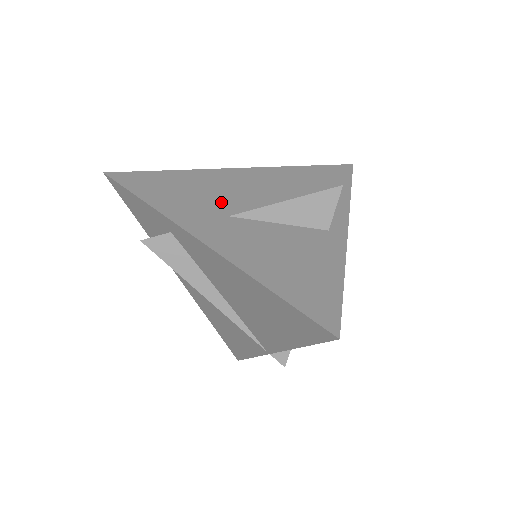
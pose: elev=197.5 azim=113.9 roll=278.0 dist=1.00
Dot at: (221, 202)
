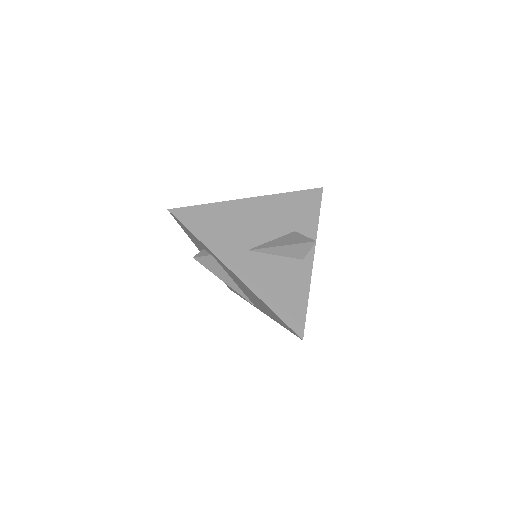
Dot at: (242, 237)
